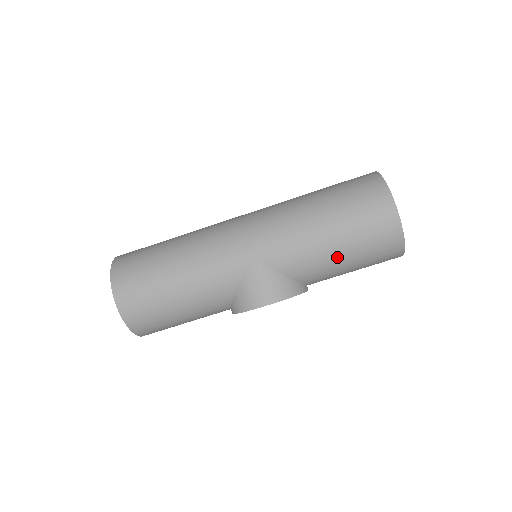
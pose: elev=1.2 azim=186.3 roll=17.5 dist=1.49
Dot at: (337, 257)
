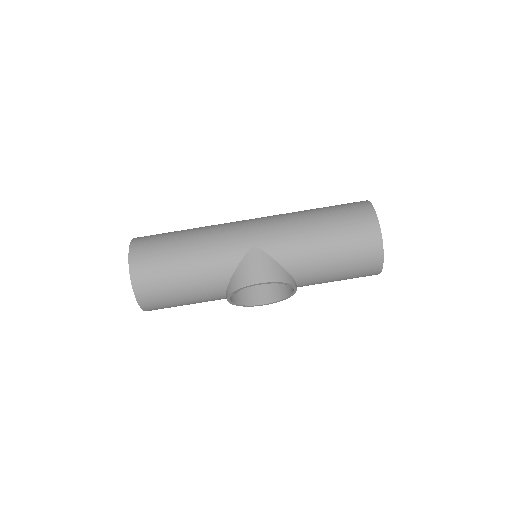
Dot at: (325, 254)
